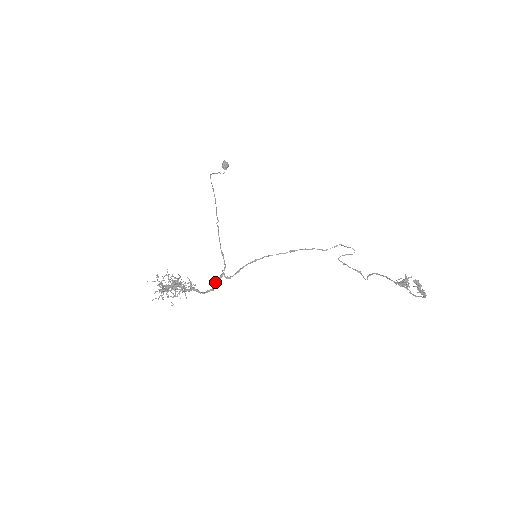
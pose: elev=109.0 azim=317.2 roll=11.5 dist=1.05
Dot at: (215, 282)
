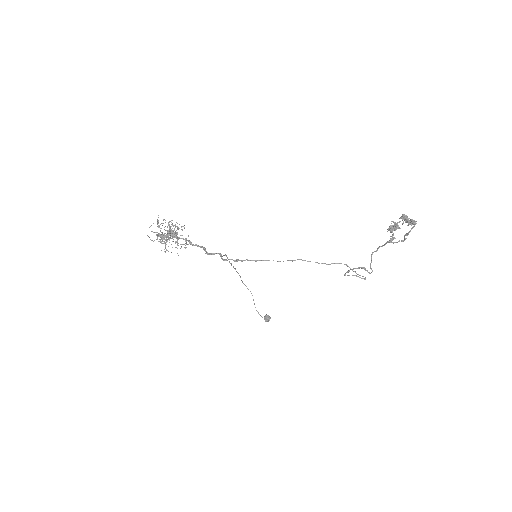
Dot at: (210, 253)
